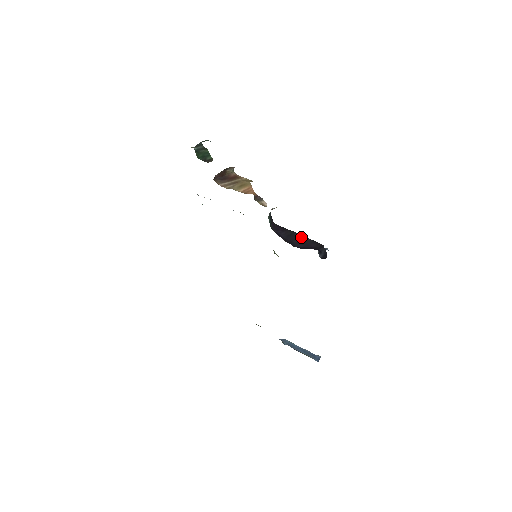
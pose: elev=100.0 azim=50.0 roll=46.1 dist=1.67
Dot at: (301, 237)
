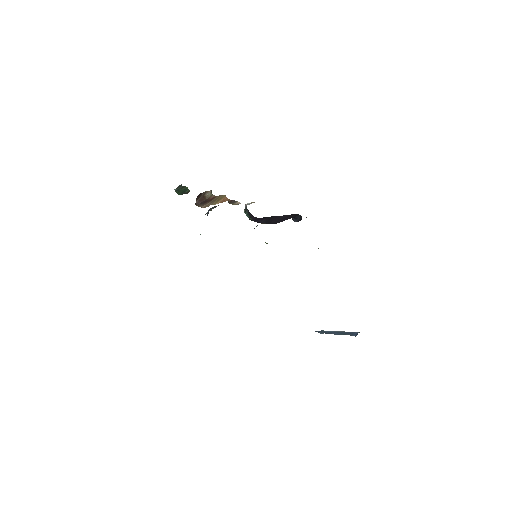
Dot at: (279, 217)
